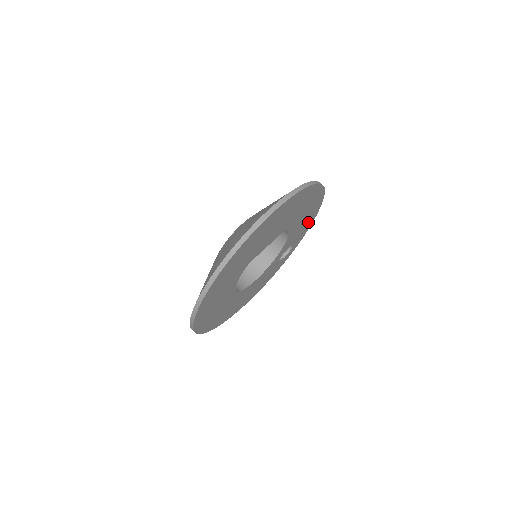
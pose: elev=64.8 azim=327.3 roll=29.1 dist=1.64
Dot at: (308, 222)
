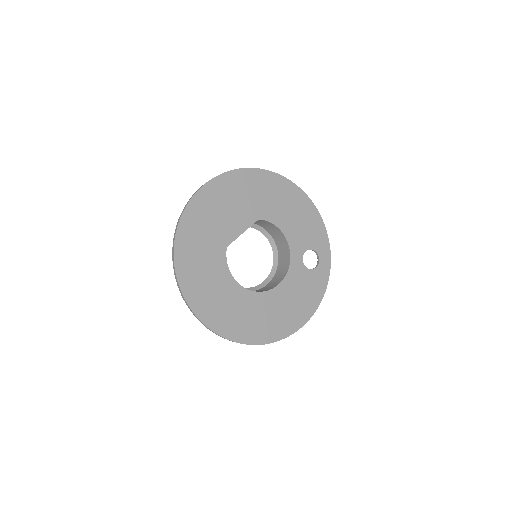
Dot at: (311, 221)
